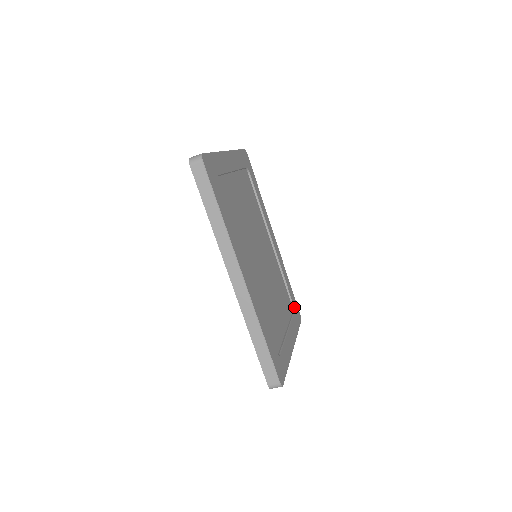
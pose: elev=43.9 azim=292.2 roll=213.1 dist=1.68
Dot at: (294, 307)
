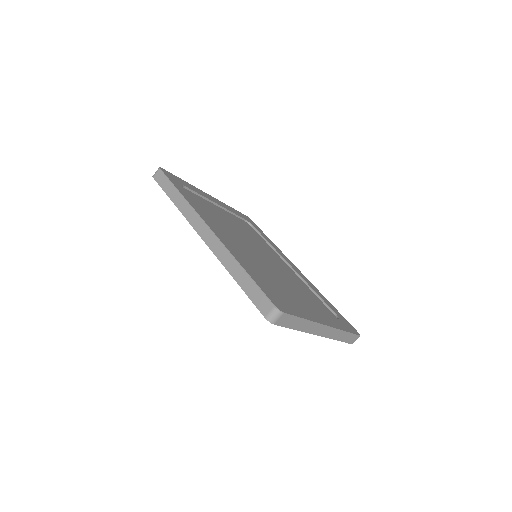
Dot at: (339, 318)
